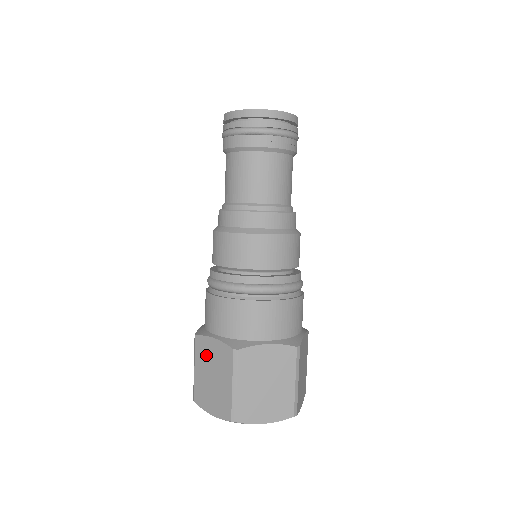
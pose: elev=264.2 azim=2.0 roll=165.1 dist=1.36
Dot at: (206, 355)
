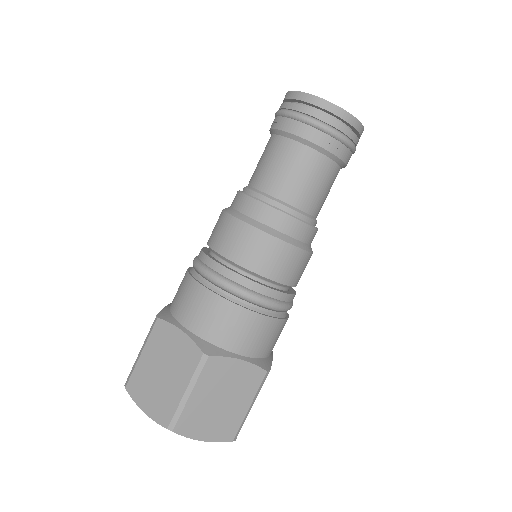
Dot at: (164, 345)
